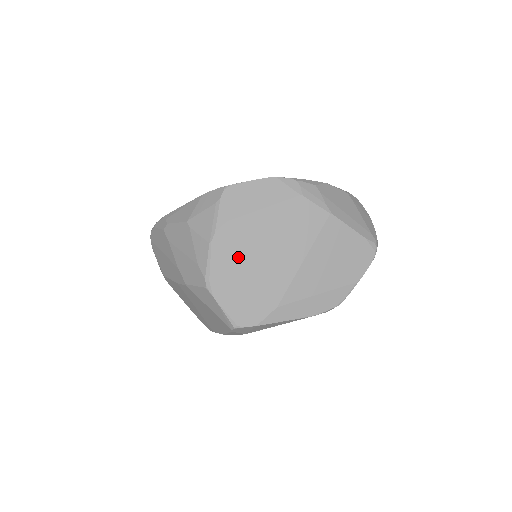
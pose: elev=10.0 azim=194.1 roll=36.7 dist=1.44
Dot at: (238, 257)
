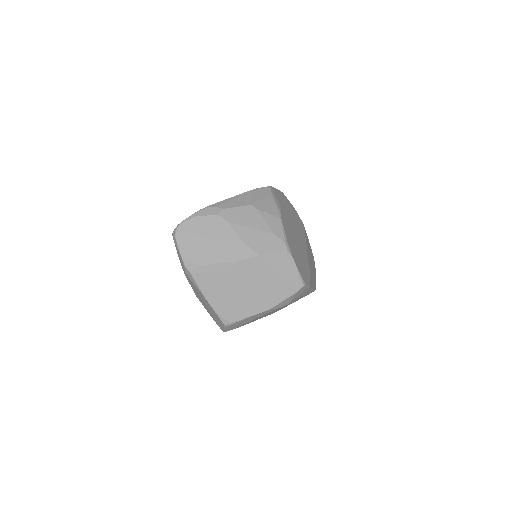
Dot at: (291, 234)
